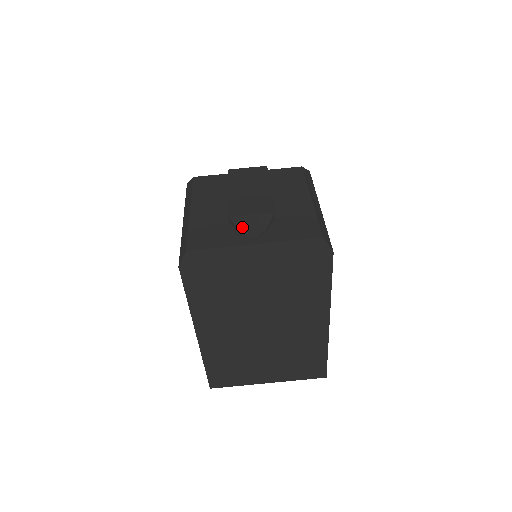
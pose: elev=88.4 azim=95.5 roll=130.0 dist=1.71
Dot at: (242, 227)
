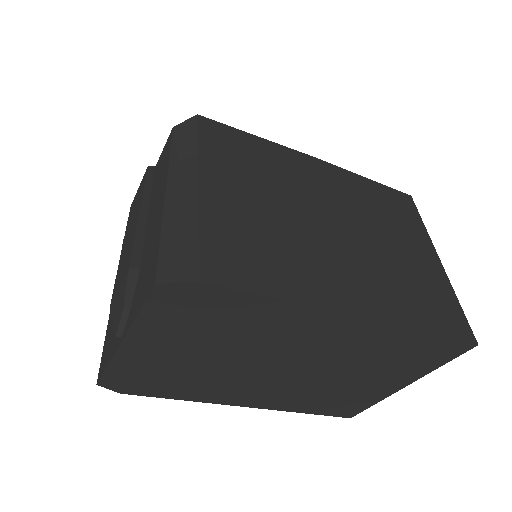
Dot at: (113, 319)
